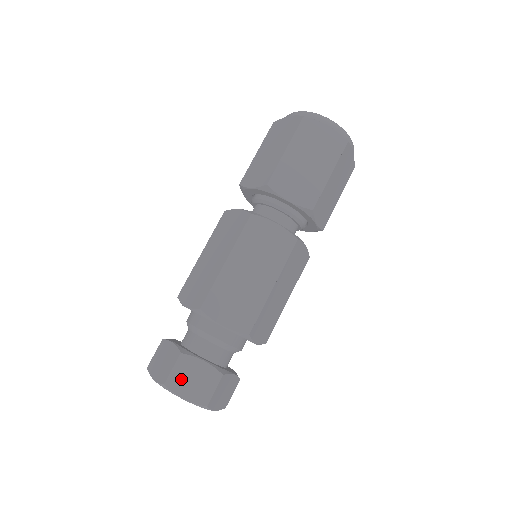
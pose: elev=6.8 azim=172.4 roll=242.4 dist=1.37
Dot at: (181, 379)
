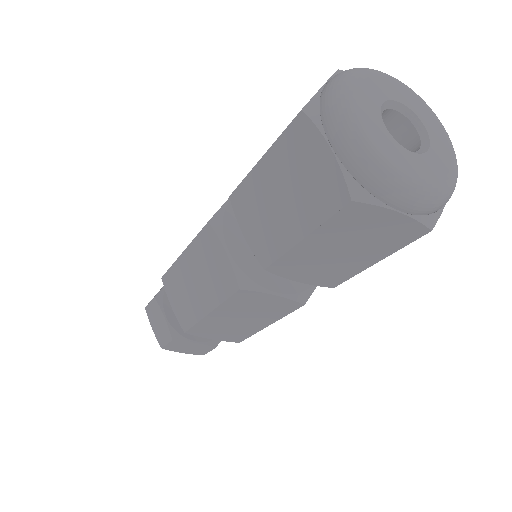
Dot at: (152, 315)
